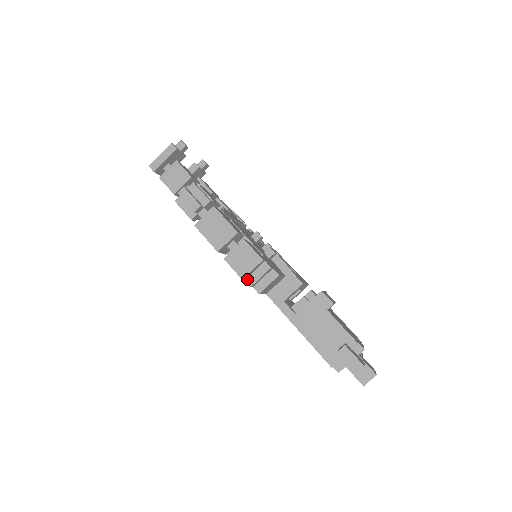
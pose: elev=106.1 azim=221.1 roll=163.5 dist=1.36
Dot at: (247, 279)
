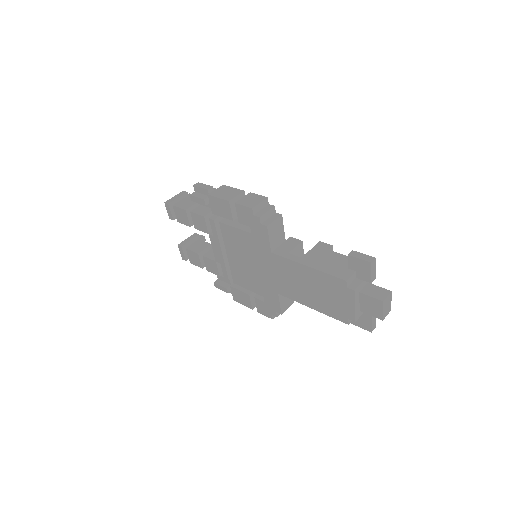
Dot at: (256, 214)
